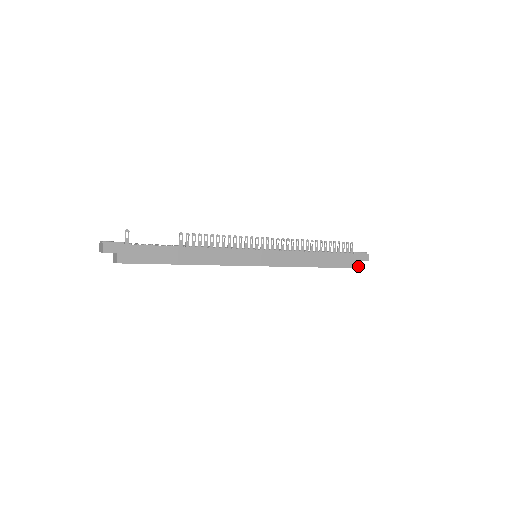
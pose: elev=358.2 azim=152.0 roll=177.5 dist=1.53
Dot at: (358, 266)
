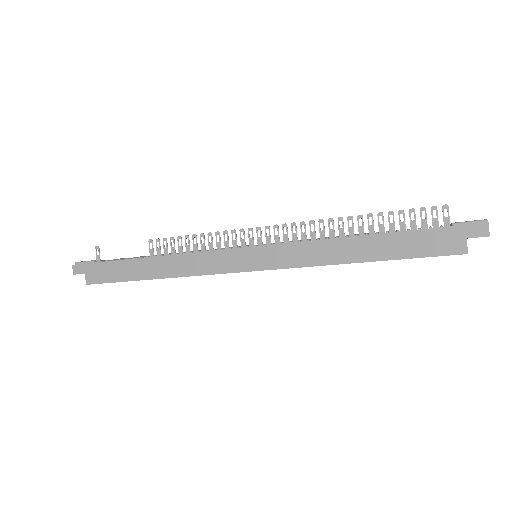
Dot at: (461, 250)
